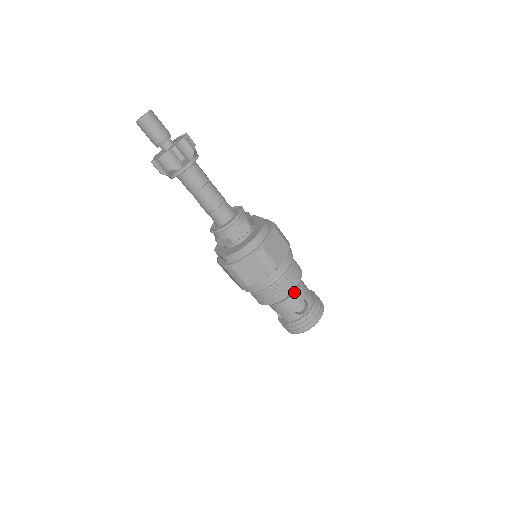
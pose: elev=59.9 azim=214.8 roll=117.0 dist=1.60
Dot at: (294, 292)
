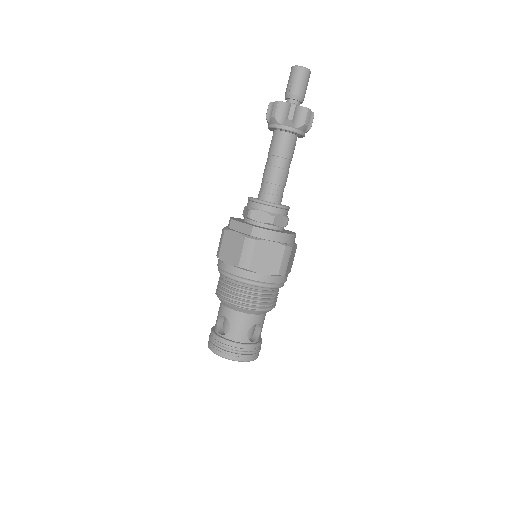
Dot at: (263, 314)
